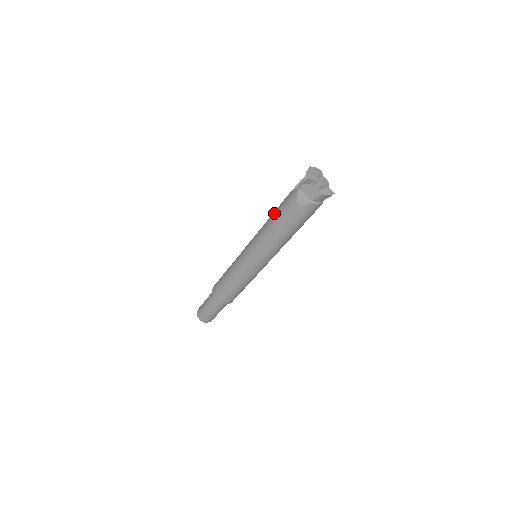
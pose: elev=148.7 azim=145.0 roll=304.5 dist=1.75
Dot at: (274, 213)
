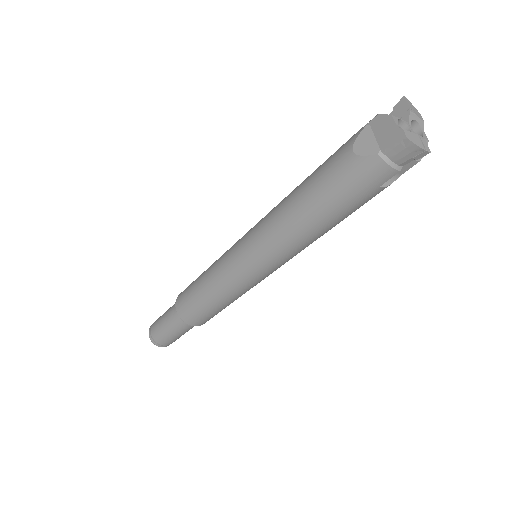
Dot at: occluded
